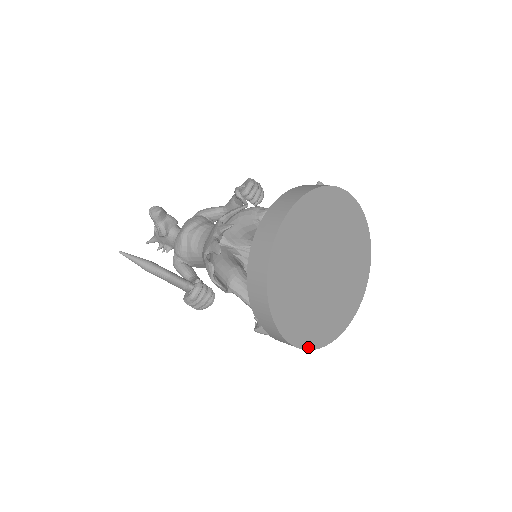
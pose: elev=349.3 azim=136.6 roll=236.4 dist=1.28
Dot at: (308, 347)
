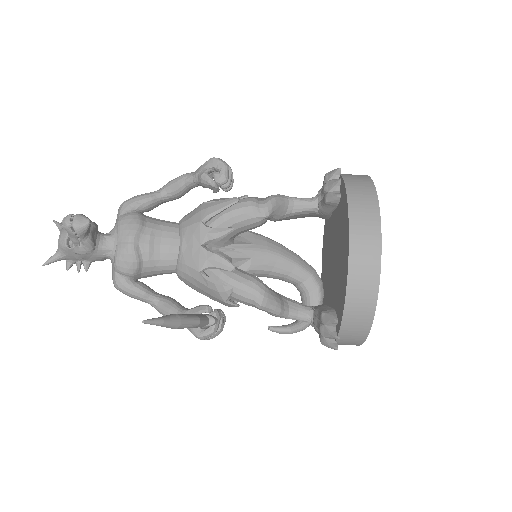
Dot at: occluded
